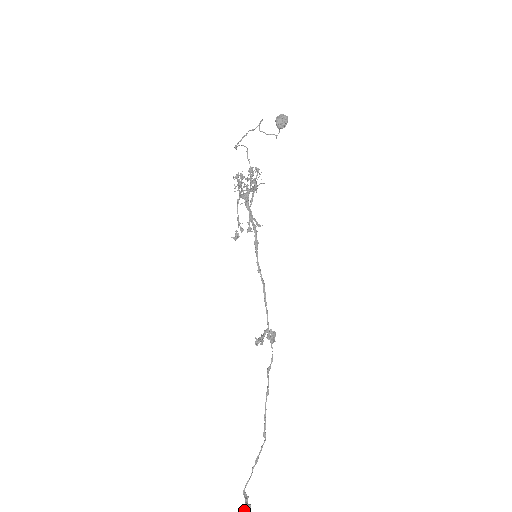
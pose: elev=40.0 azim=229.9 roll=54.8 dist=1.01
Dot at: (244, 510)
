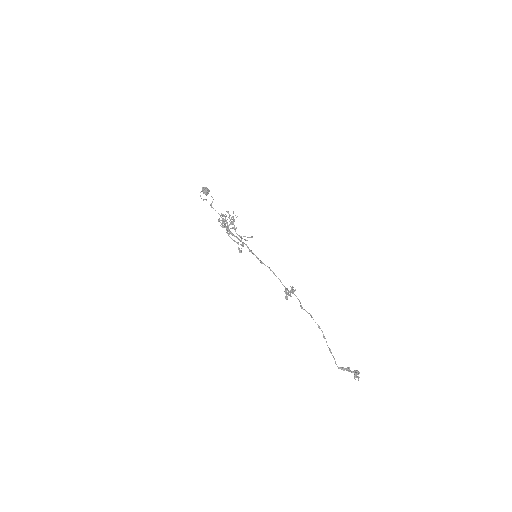
Dot at: occluded
